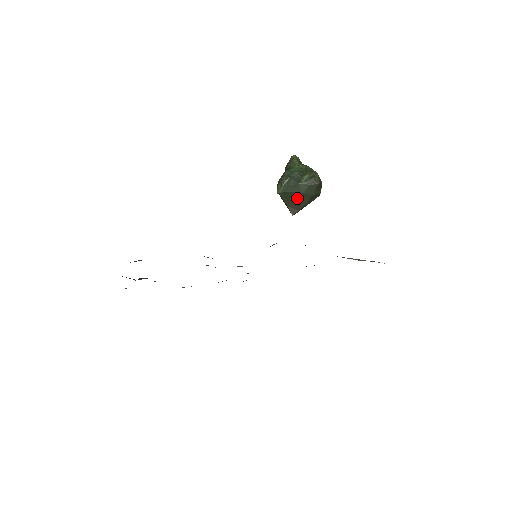
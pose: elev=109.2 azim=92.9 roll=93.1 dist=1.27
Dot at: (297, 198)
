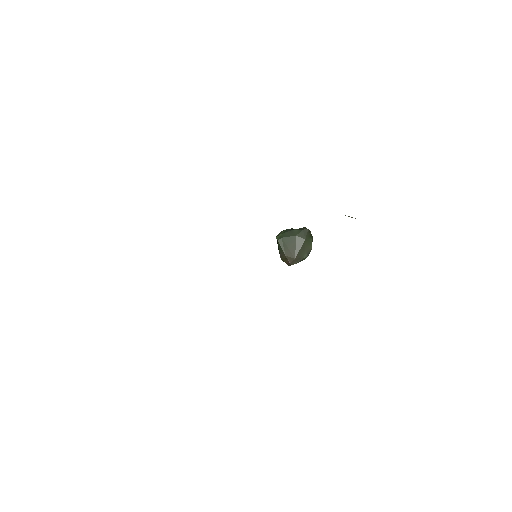
Dot at: (292, 243)
